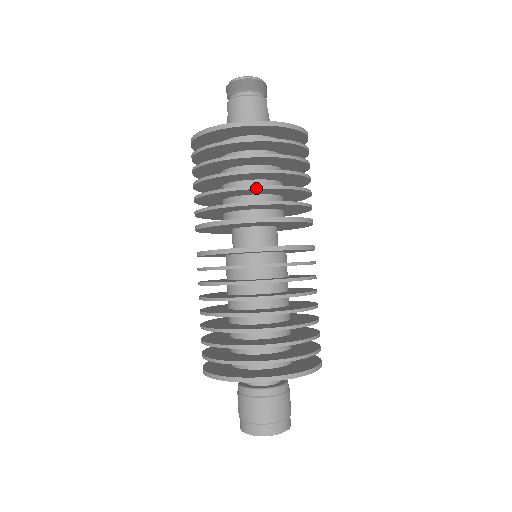
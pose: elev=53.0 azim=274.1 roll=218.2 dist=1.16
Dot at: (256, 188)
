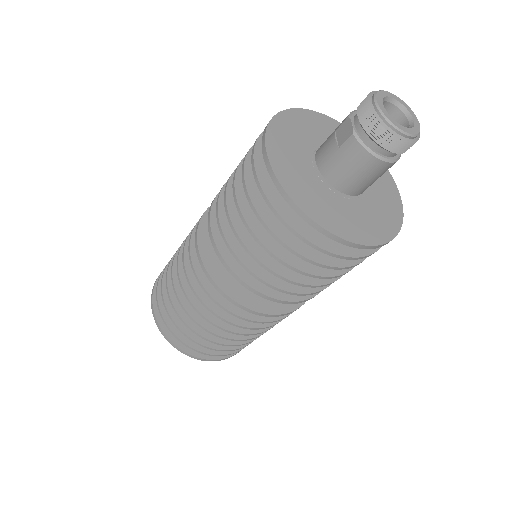
Dot at: occluded
